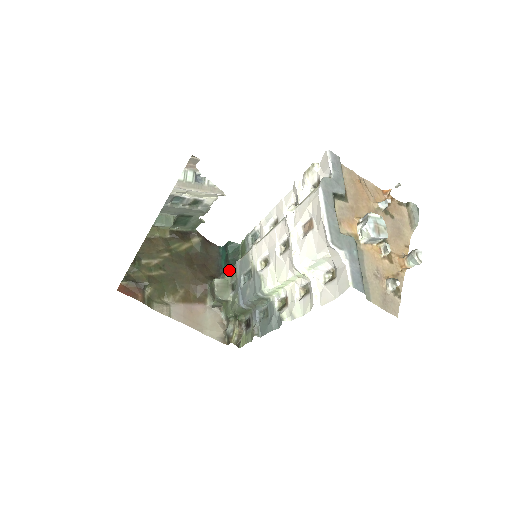
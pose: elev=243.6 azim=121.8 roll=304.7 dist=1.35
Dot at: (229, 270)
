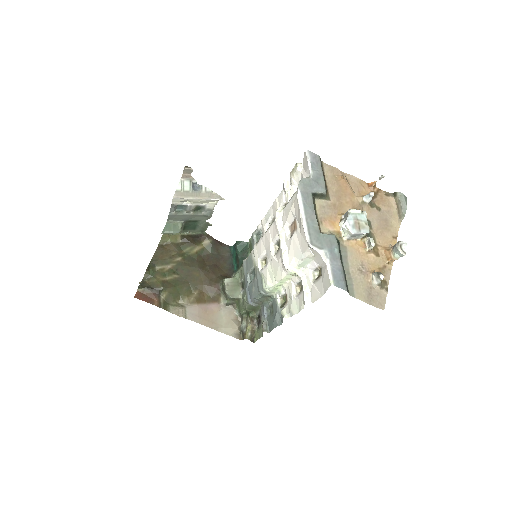
Dot at: (239, 269)
